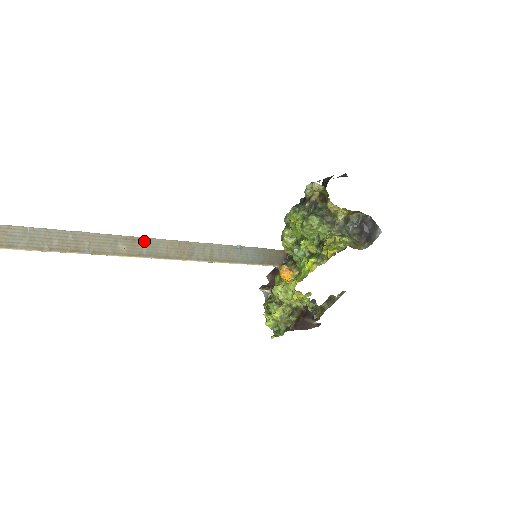
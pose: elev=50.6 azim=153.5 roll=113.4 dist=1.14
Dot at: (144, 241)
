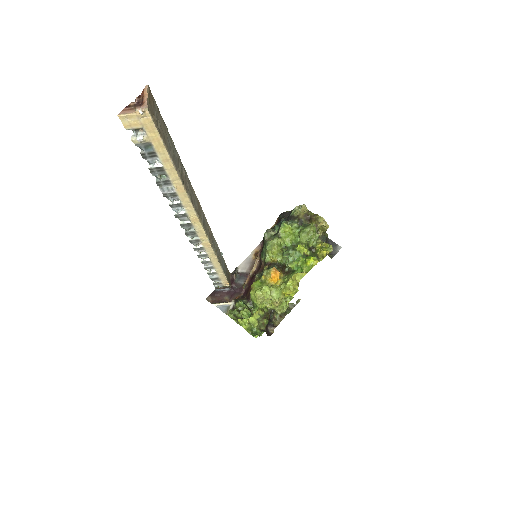
Dot at: (201, 210)
